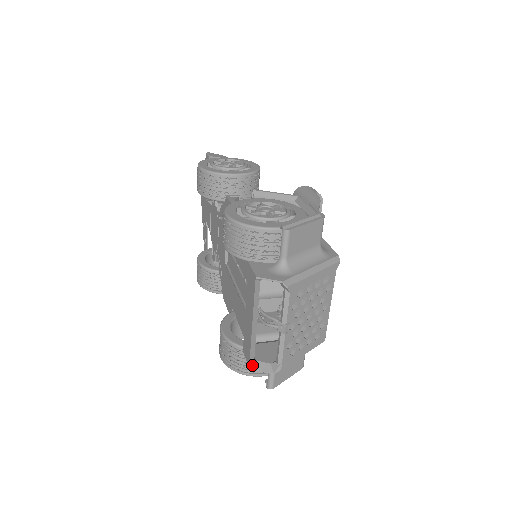
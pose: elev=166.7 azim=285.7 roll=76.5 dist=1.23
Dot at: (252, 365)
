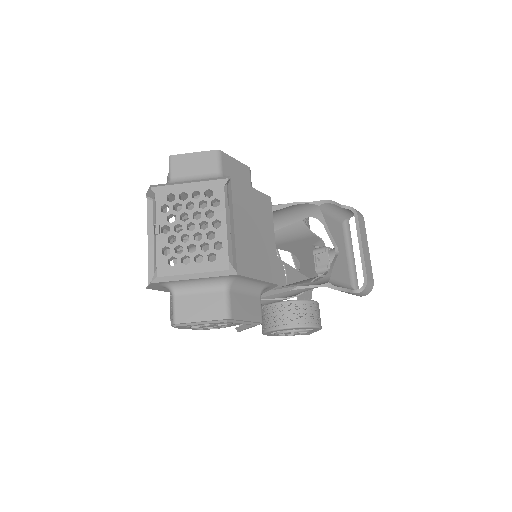
Dot at: occluded
